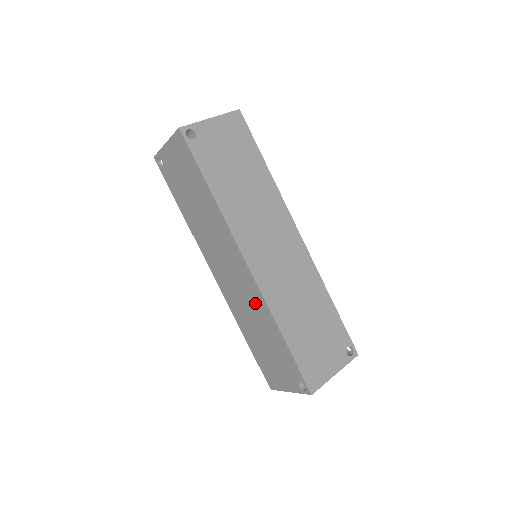
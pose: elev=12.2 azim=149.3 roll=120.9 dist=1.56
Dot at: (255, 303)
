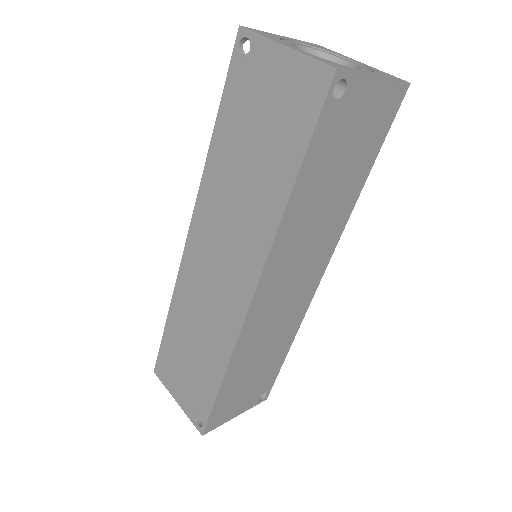
Dot at: (220, 325)
